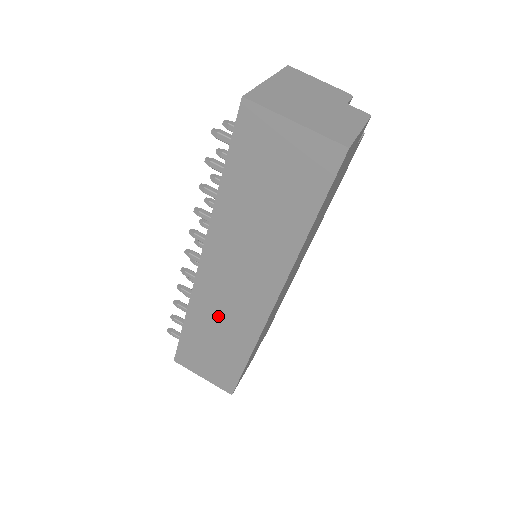
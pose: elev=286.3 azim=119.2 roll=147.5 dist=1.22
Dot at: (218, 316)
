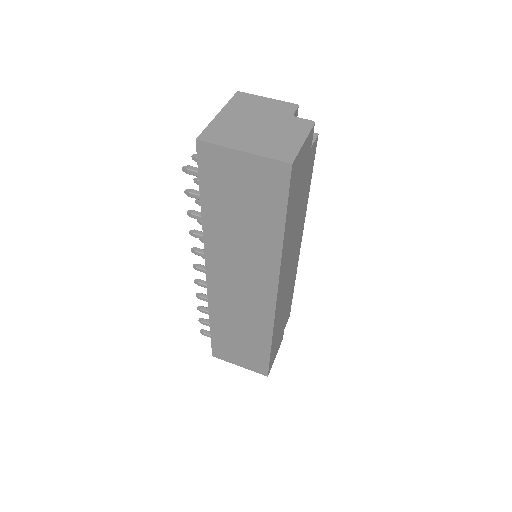
Dot at: (235, 314)
